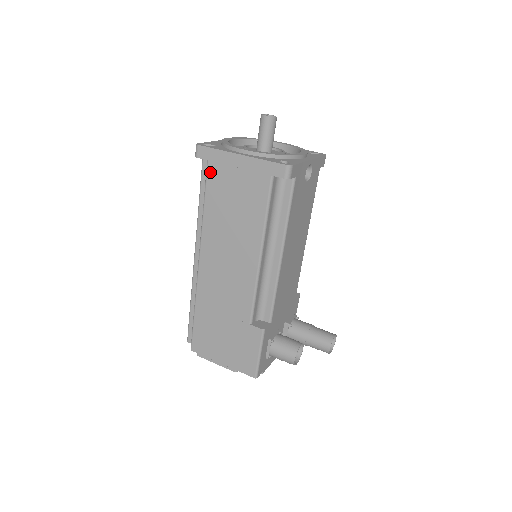
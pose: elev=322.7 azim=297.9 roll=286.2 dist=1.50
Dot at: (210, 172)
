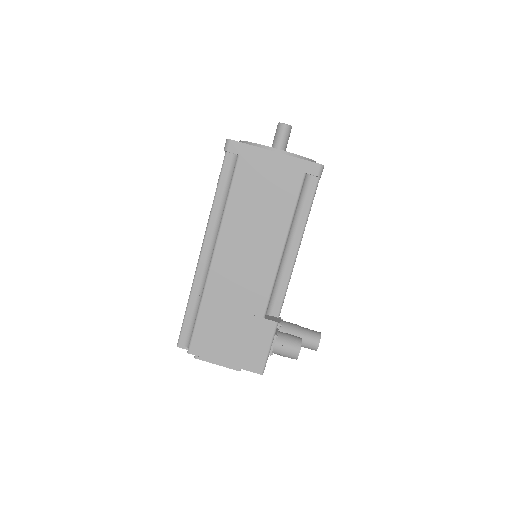
Dot at: (240, 166)
